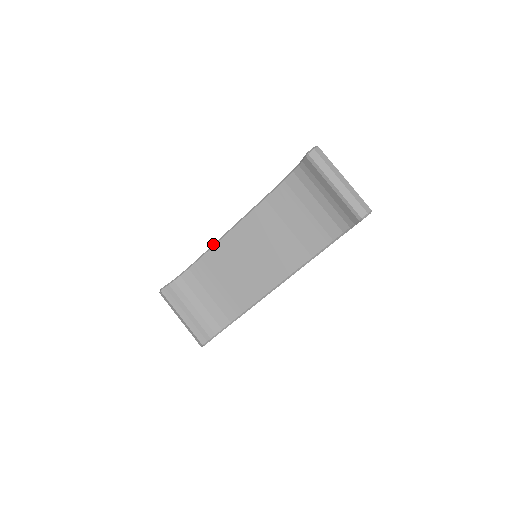
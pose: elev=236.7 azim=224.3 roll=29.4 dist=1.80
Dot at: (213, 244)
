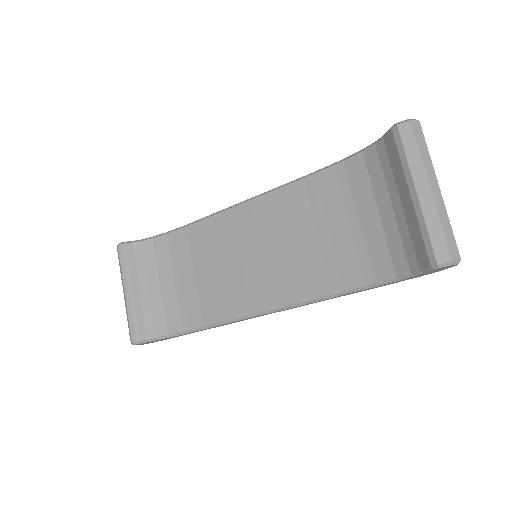
Dot at: occluded
